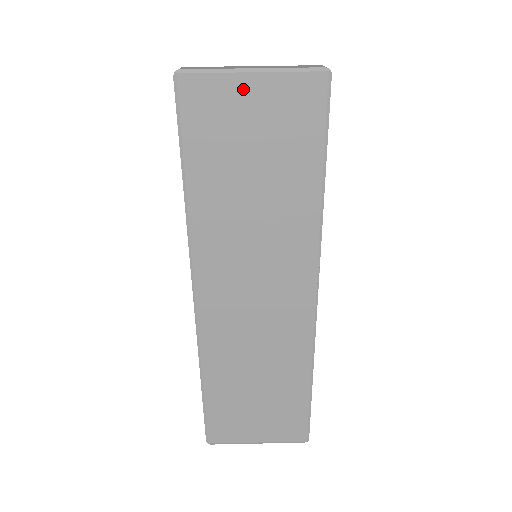
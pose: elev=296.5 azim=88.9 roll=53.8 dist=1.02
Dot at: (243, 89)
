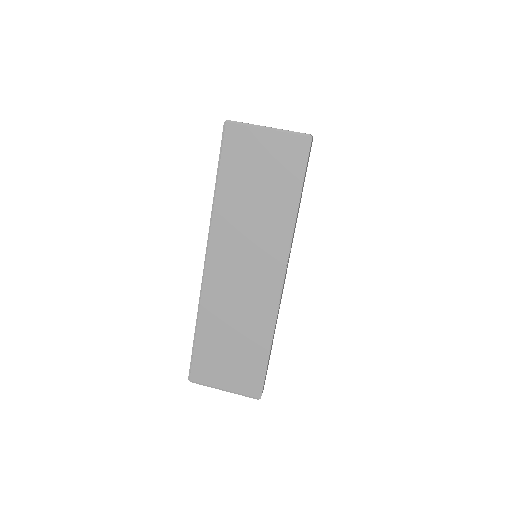
Dot at: (261, 137)
